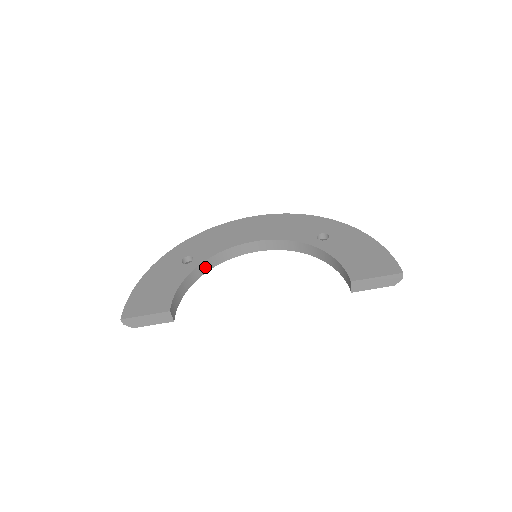
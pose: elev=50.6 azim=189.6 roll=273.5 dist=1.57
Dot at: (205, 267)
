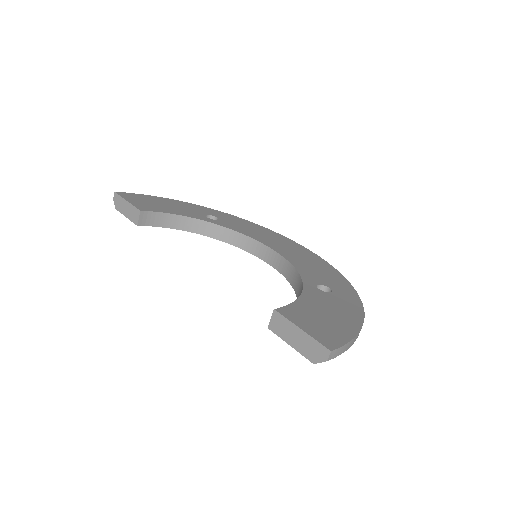
Dot at: (215, 232)
